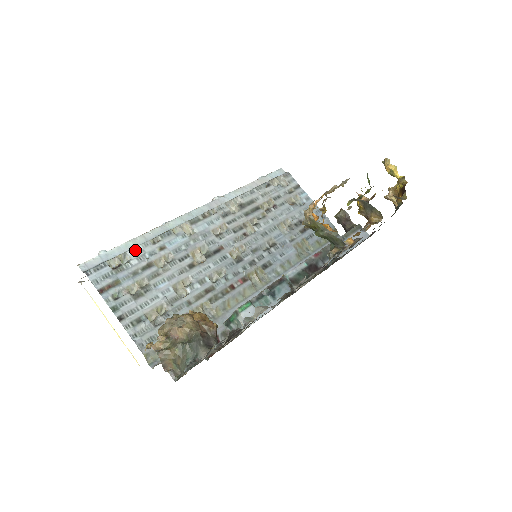
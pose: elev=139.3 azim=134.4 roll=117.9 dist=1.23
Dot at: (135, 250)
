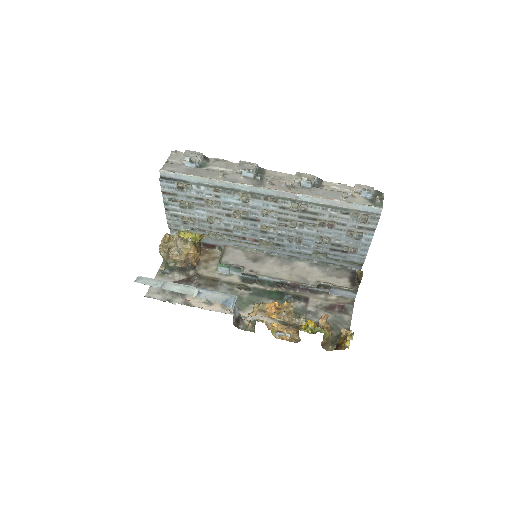
Dot at: (198, 187)
